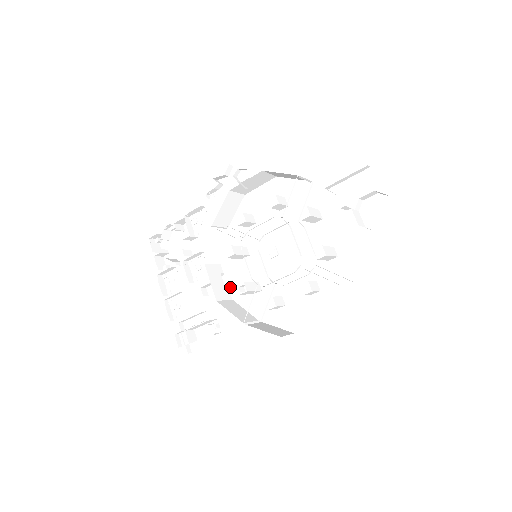
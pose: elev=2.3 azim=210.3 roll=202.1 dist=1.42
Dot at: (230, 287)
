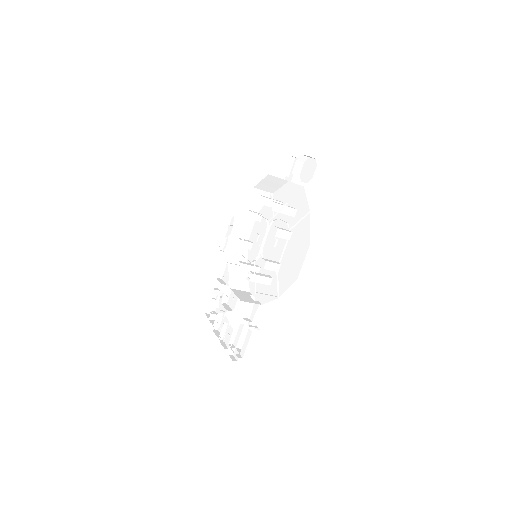
Dot at: (258, 299)
